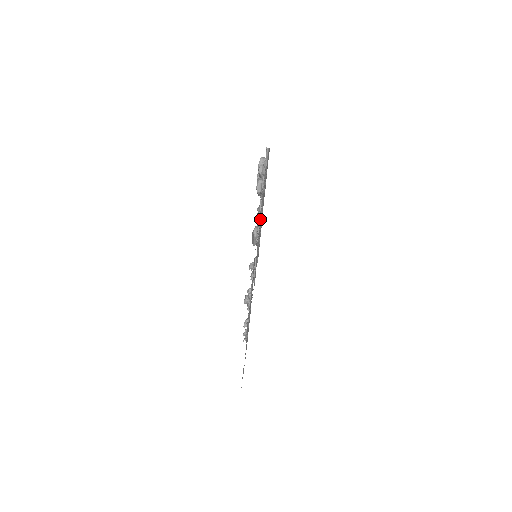
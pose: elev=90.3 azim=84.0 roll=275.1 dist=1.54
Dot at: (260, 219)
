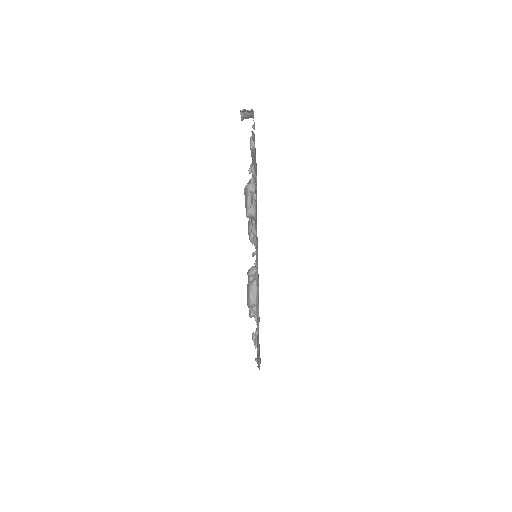
Dot at: occluded
